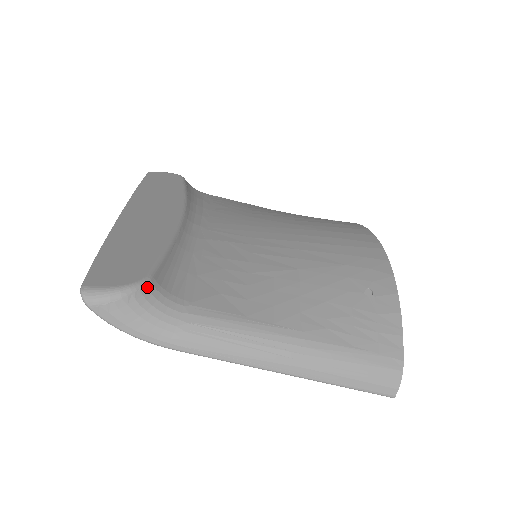
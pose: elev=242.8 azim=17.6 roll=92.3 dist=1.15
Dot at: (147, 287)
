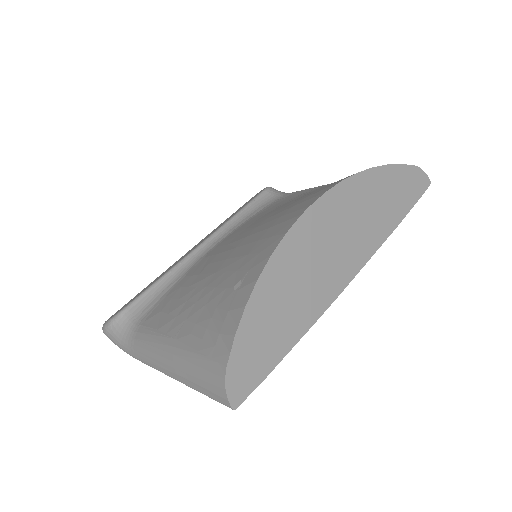
Dot at: (120, 317)
